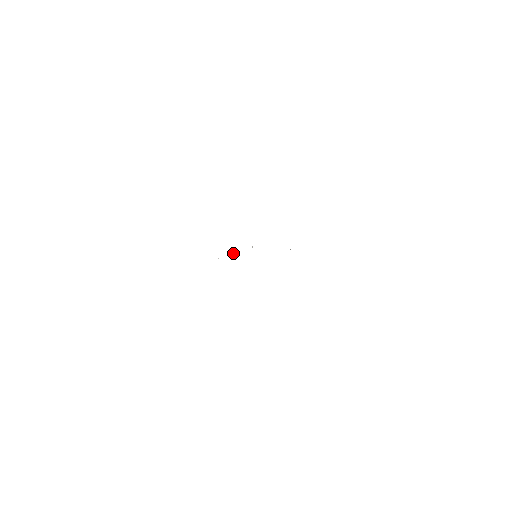
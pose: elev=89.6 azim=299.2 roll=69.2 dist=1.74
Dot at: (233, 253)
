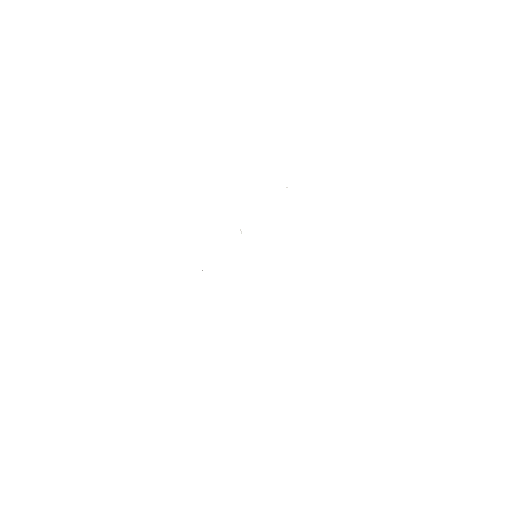
Dot at: occluded
